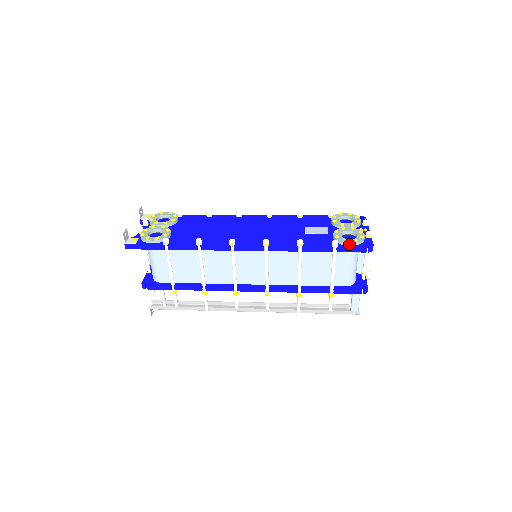
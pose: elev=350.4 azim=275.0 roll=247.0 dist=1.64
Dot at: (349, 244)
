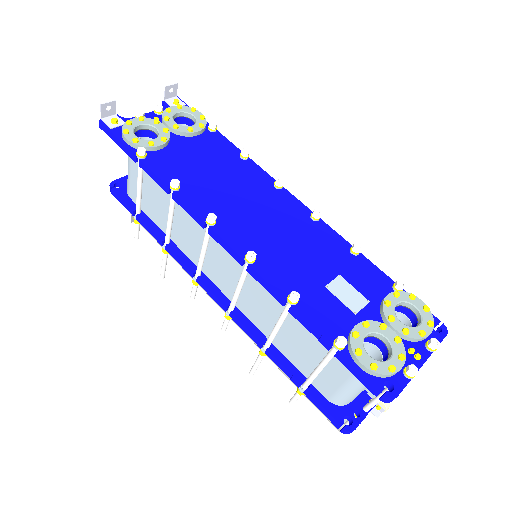
Dot at: (359, 363)
